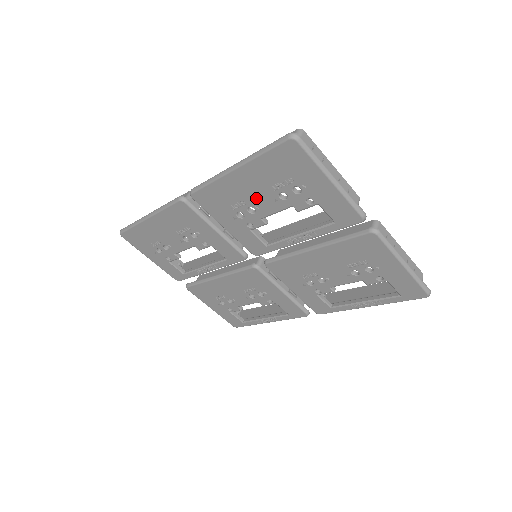
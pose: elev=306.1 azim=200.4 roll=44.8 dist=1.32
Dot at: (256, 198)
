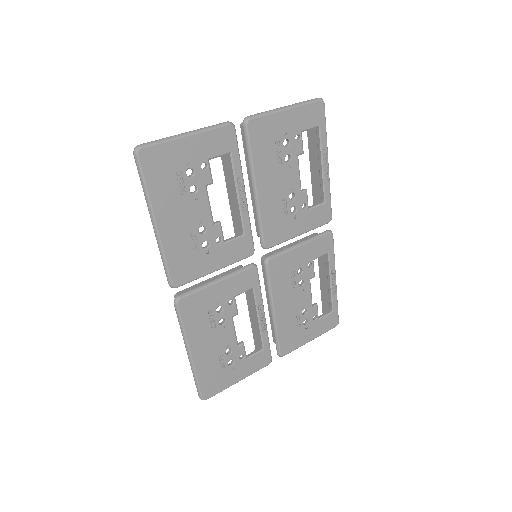
Dot at: (190, 218)
